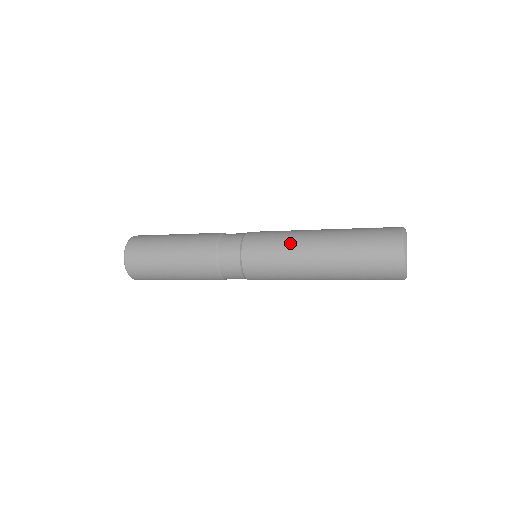
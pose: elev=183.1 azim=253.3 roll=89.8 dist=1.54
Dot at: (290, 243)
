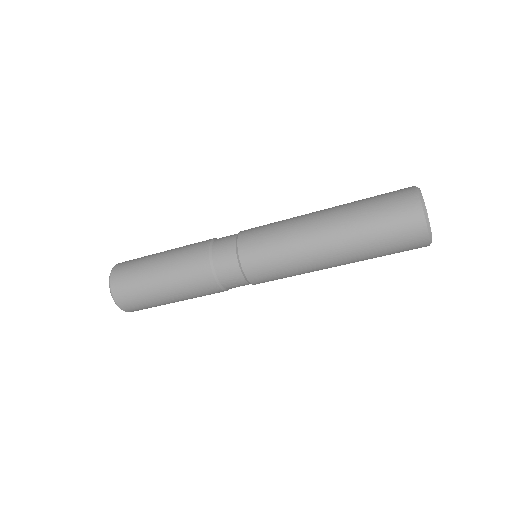
Dot at: (291, 220)
